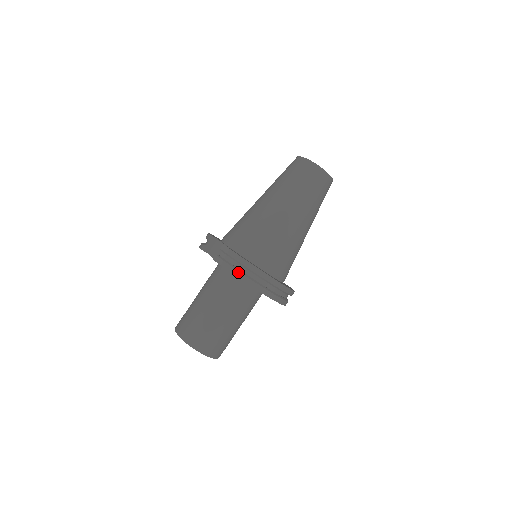
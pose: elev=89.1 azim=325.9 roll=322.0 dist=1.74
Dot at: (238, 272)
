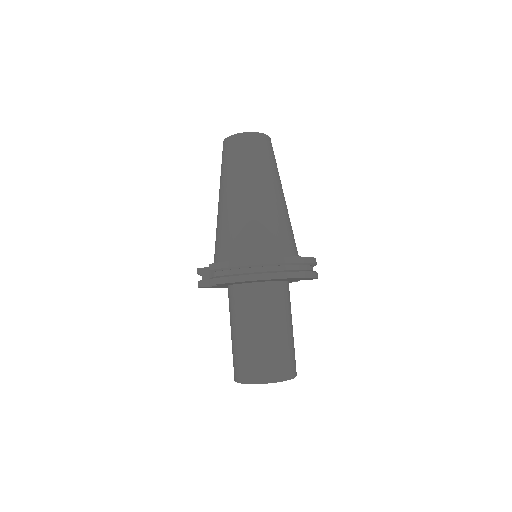
Dot at: (238, 277)
